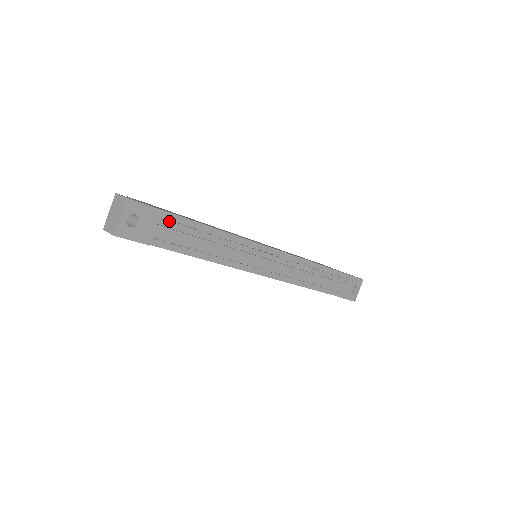
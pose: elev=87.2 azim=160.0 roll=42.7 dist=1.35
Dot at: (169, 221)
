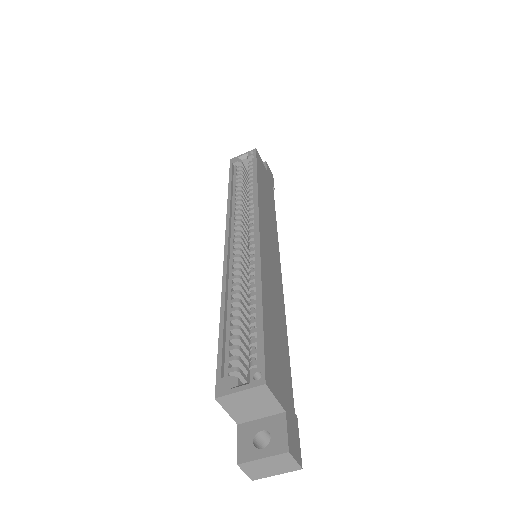
Dot at: occluded
